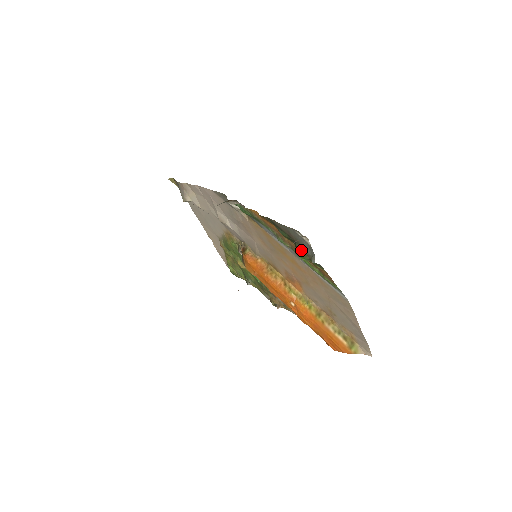
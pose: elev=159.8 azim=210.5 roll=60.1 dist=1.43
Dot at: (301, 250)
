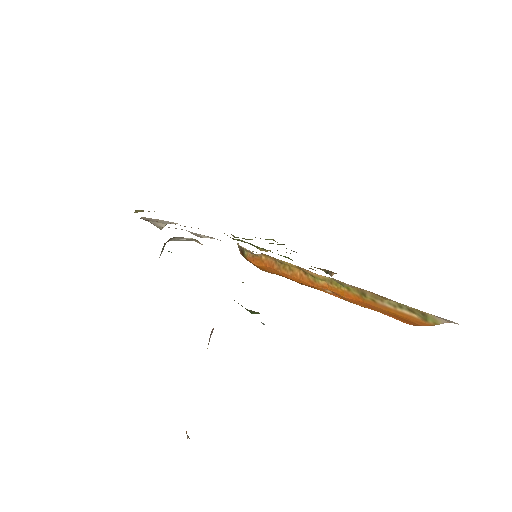
Dot at: occluded
